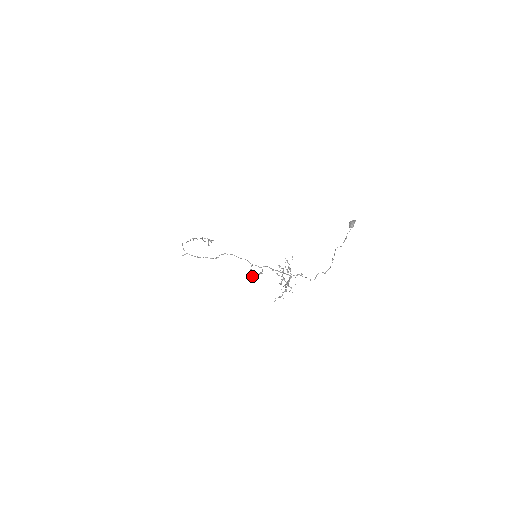
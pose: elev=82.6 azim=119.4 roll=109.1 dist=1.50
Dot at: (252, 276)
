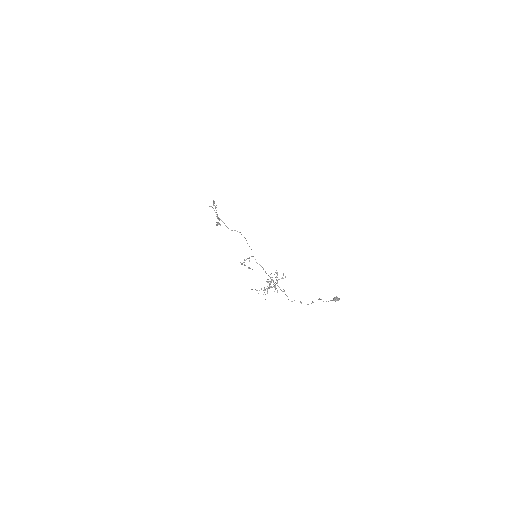
Dot at: occluded
